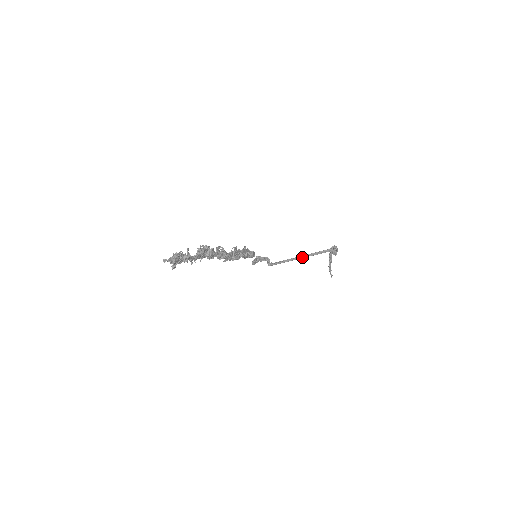
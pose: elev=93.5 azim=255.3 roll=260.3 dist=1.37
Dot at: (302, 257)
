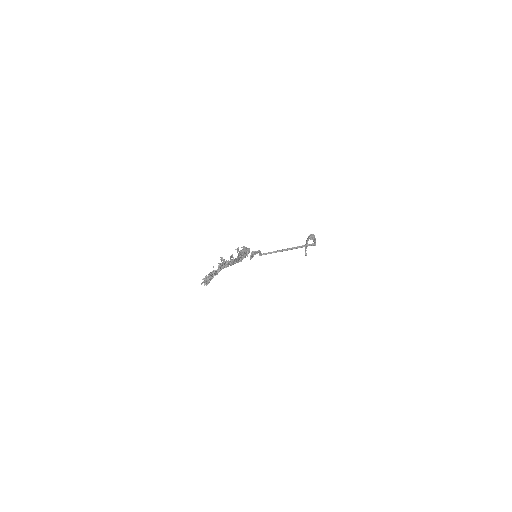
Dot at: (289, 249)
